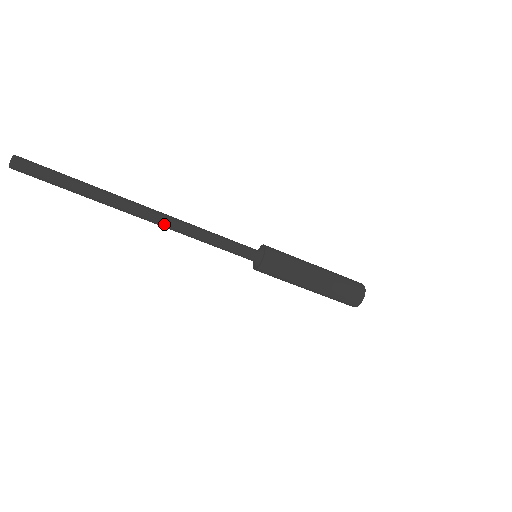
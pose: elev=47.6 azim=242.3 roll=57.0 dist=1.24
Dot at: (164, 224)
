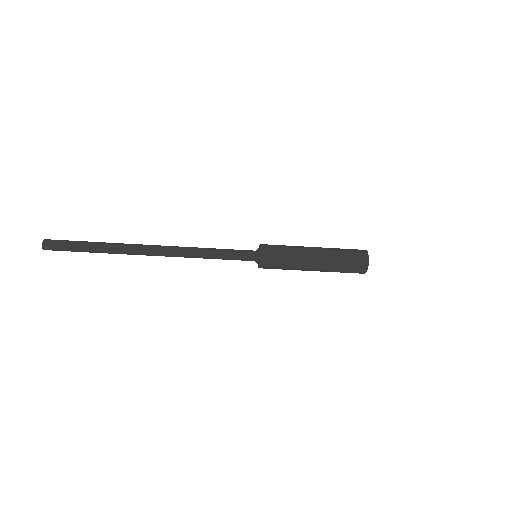
Dot at: (169, 256)
